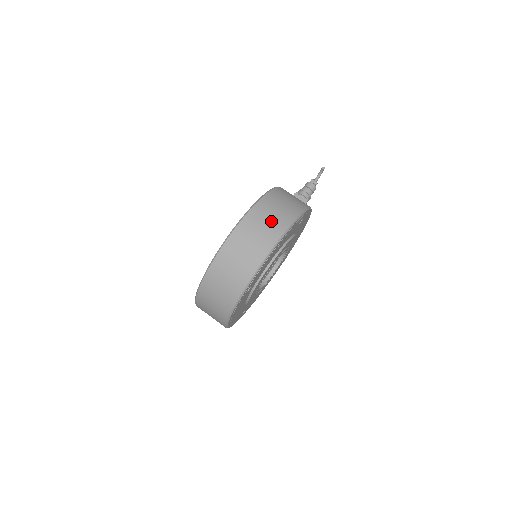
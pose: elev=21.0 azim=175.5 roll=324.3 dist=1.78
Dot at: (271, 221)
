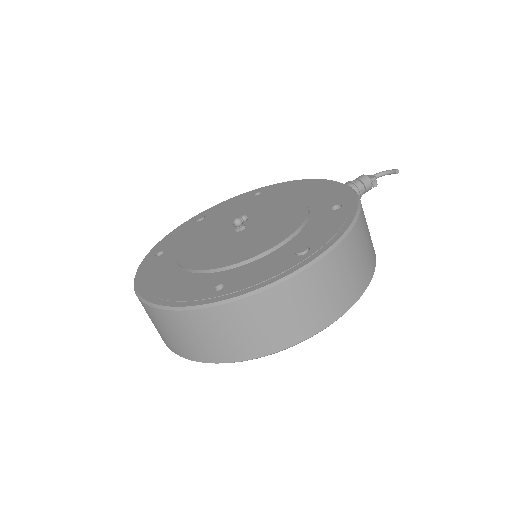
Dot at: (346, 282)
